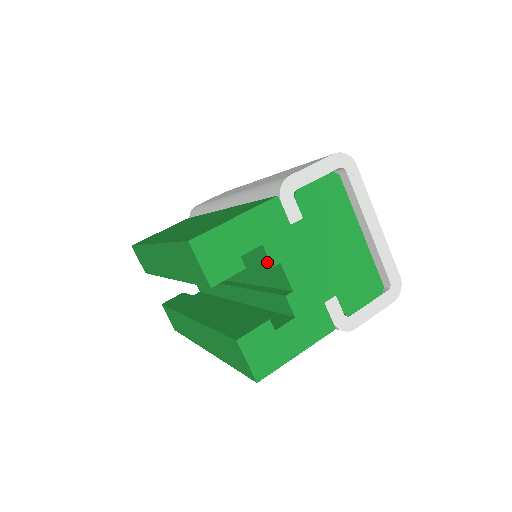
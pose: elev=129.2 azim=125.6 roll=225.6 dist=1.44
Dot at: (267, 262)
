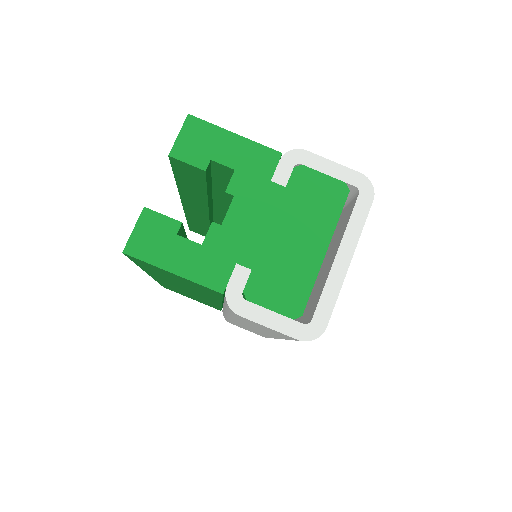
Dot at: (227, 189)
